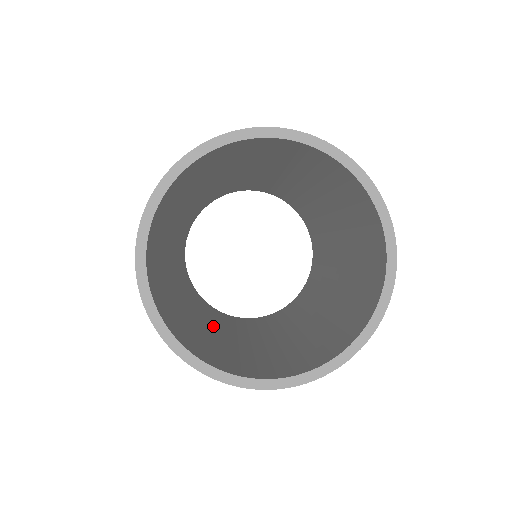
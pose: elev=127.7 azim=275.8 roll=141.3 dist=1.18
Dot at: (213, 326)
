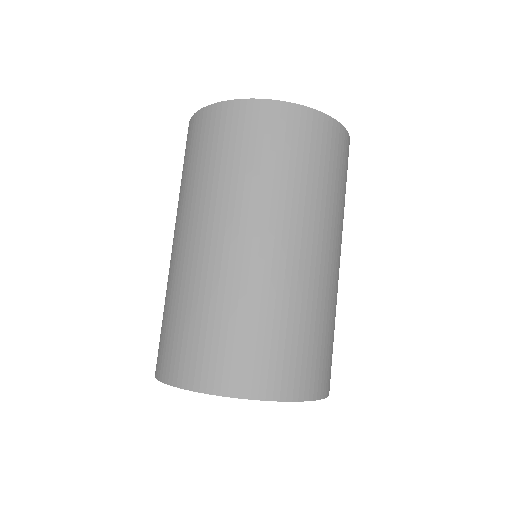
Dot at: occluded
